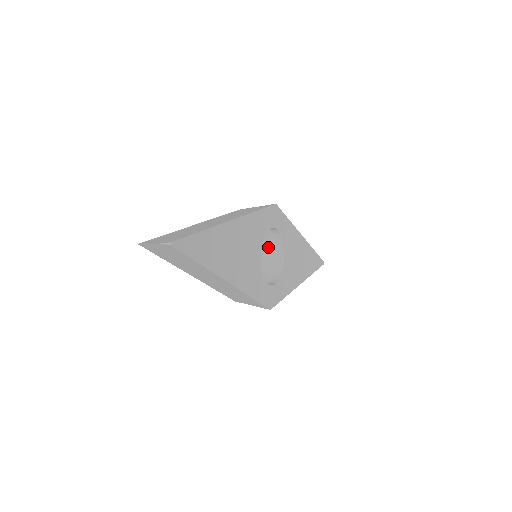
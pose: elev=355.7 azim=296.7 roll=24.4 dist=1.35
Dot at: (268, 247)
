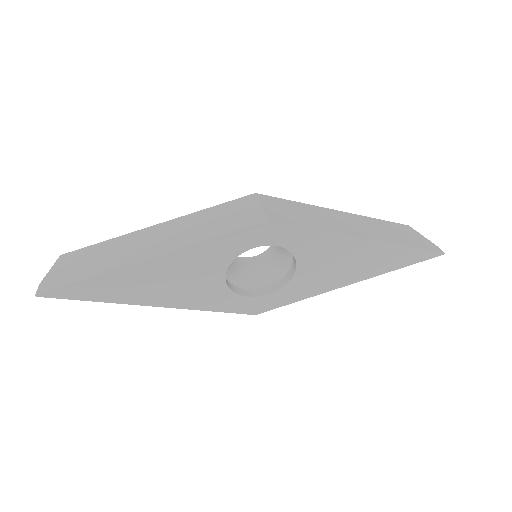
Dot at: occluded
